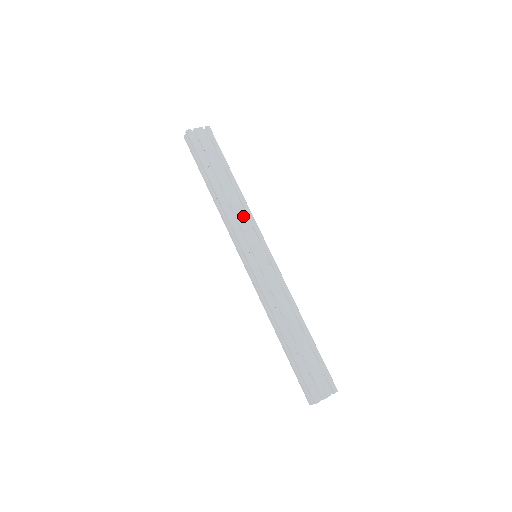
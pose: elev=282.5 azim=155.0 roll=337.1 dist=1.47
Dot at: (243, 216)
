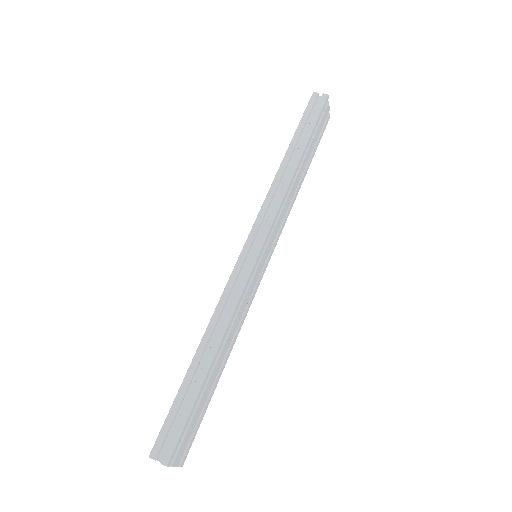
Dot at: (285, 213)
